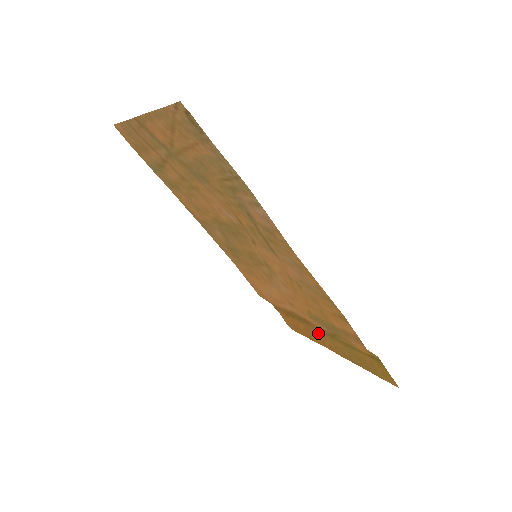
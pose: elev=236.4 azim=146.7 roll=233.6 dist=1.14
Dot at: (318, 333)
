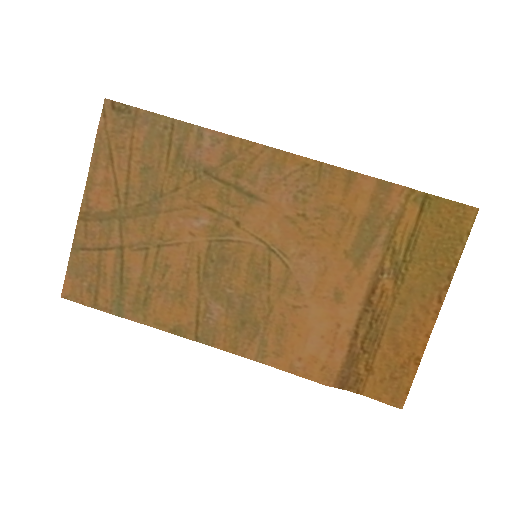
Dot at: (399, 314)
